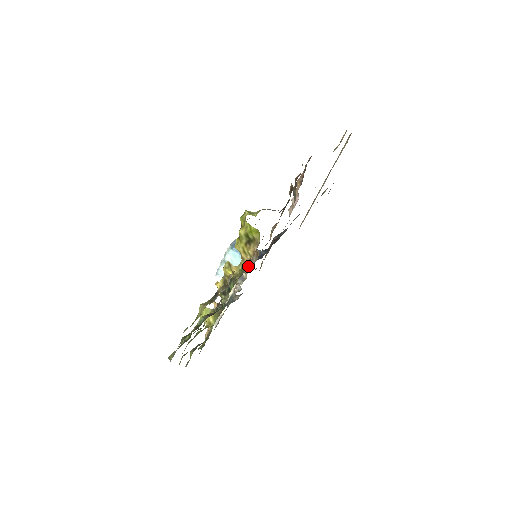
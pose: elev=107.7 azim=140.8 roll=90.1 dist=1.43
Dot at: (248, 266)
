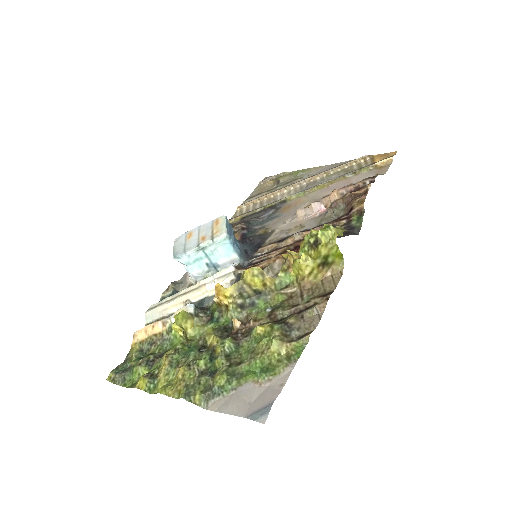
Dot at: occluded
